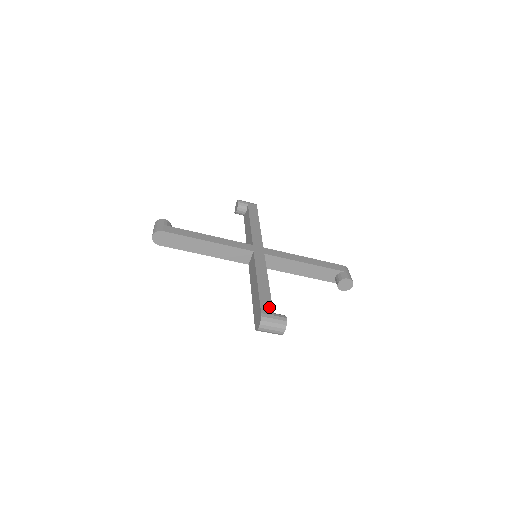
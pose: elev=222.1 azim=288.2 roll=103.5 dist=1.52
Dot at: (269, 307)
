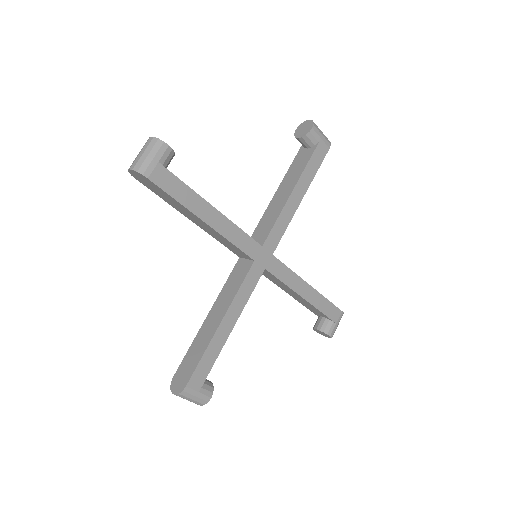
Dot at: (203, 377)
